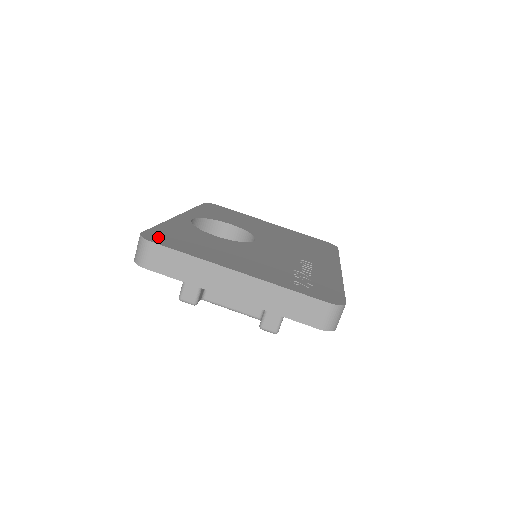
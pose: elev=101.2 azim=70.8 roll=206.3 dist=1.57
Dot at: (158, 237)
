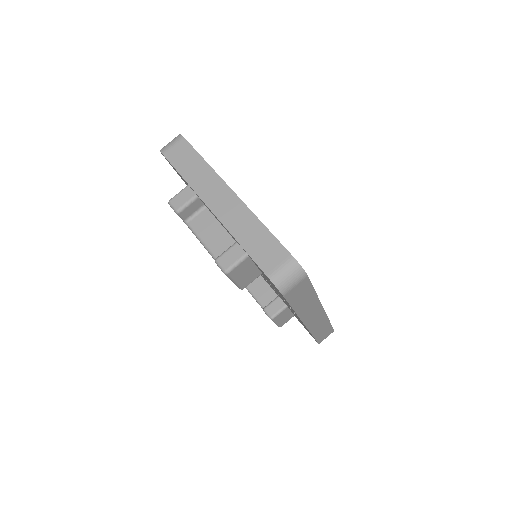
Dot at: occluded
